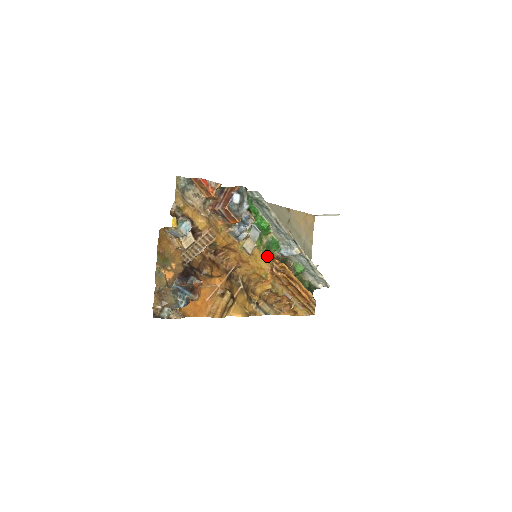
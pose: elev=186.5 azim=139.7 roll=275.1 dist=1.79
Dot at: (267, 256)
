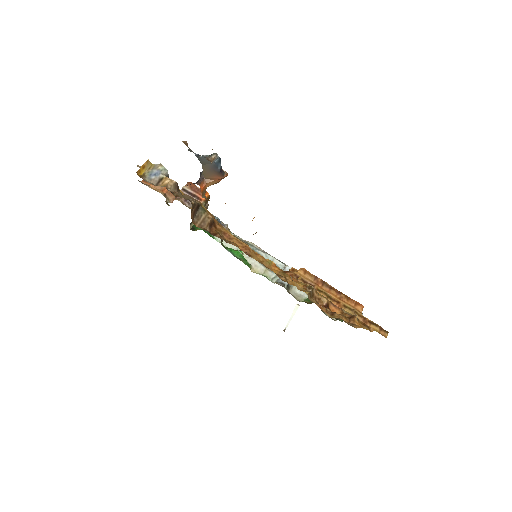
Dot at: occluded
